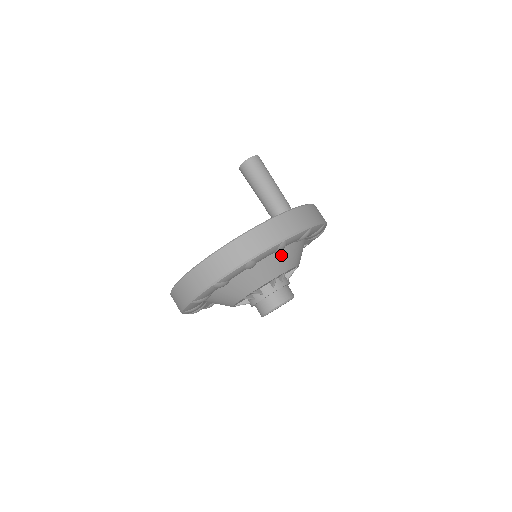
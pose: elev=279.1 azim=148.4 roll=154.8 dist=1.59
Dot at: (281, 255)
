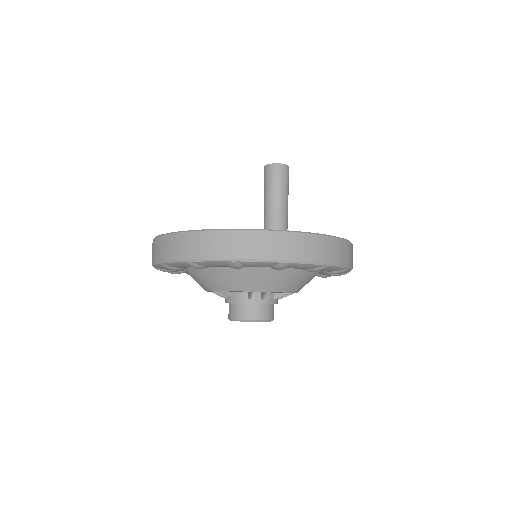
Dot at: (313, 276)
